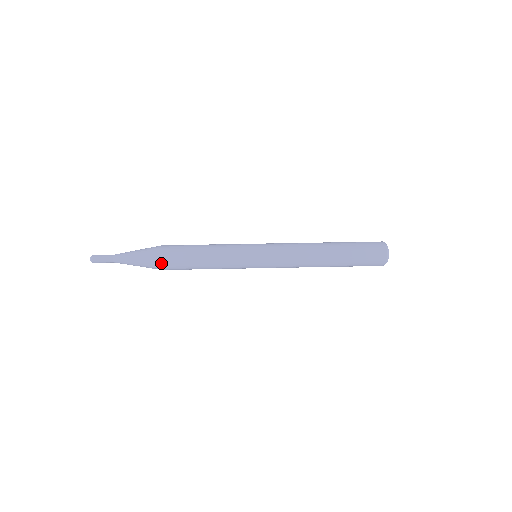
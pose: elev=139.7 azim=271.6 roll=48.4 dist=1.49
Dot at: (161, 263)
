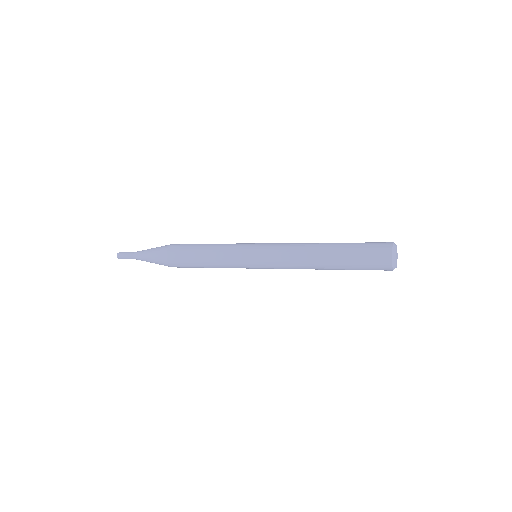
Dot at: (168, 254)
